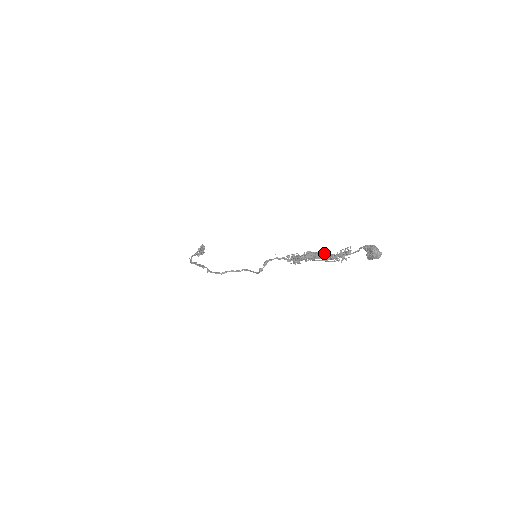
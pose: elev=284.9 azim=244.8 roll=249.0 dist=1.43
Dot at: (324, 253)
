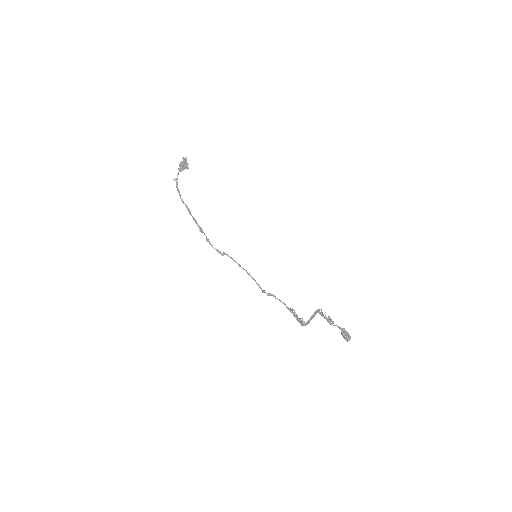
Dot at: (315, 313)
